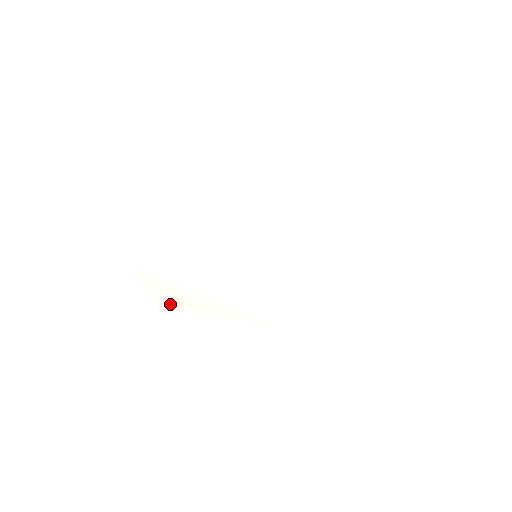
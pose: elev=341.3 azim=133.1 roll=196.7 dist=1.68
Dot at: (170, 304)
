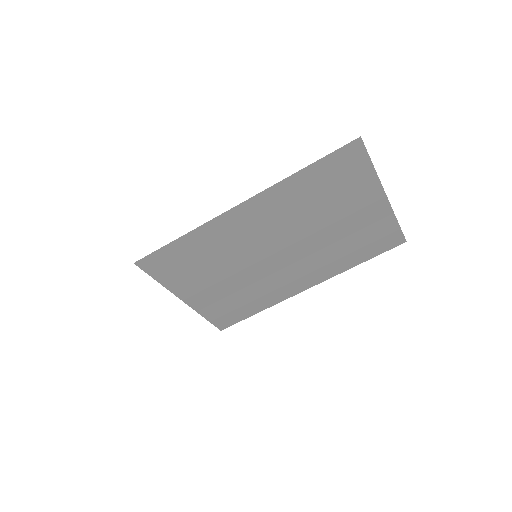
Dot at: (156, 205)
